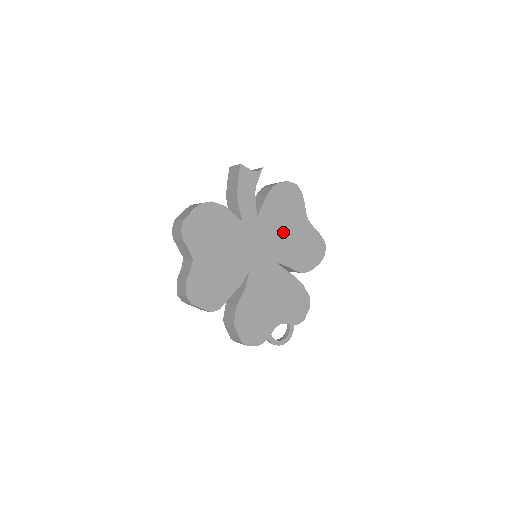
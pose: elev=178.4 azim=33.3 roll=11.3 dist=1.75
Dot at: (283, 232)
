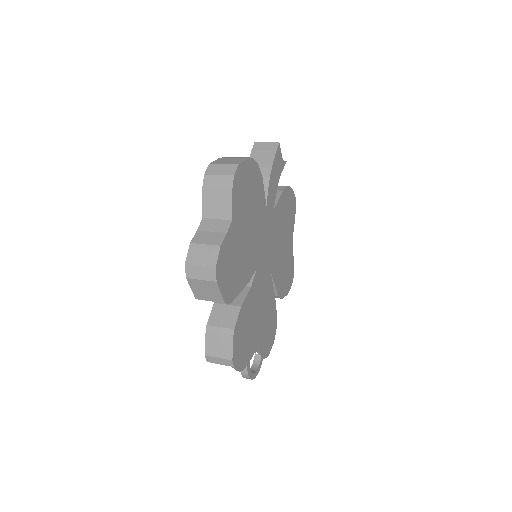
Dot at: (280, 241)
